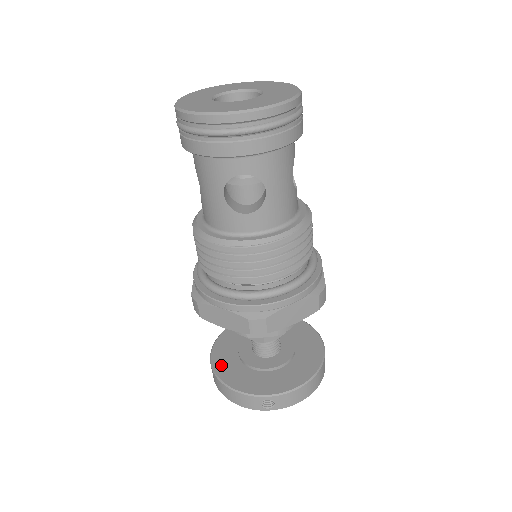
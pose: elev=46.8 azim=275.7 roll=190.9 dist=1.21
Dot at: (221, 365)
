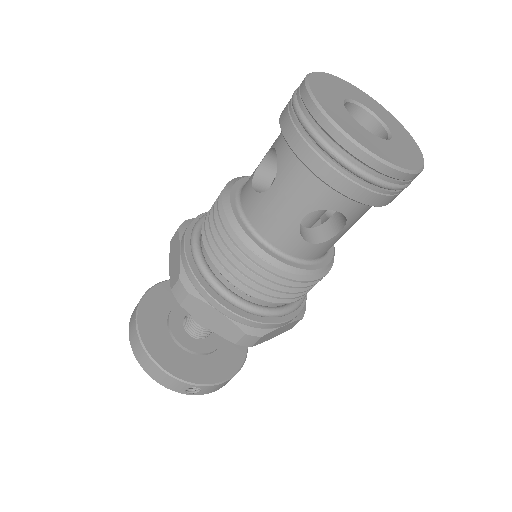
Dot at: (150, 336)
